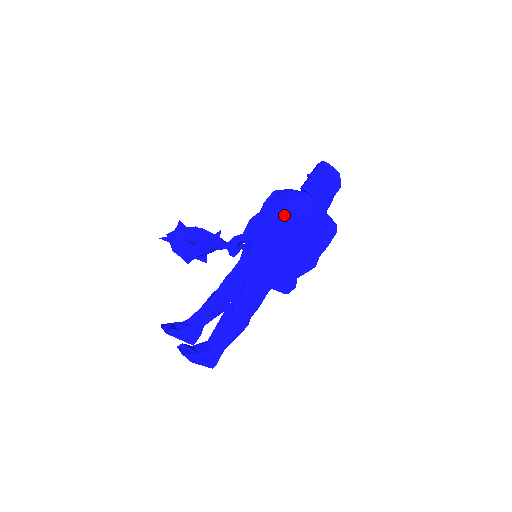
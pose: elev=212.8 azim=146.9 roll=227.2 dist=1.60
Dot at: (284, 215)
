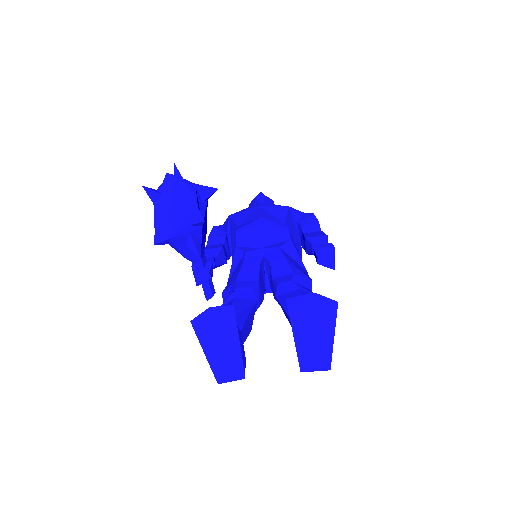
Dot at: (271, 208)
